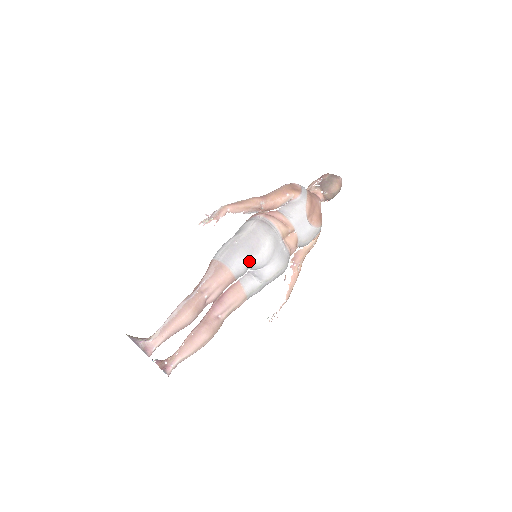
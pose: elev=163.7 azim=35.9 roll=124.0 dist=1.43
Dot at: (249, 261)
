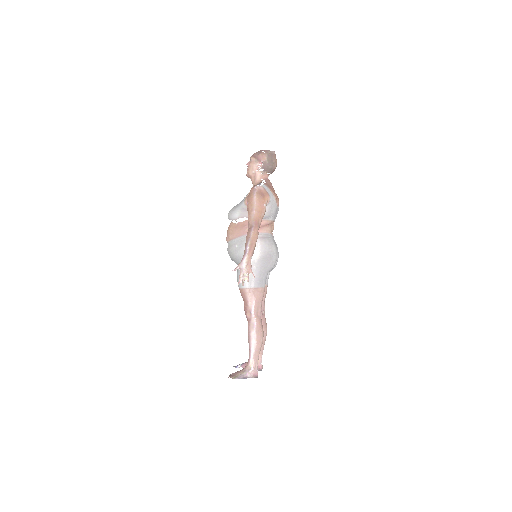
Dot at: (269, 271)
